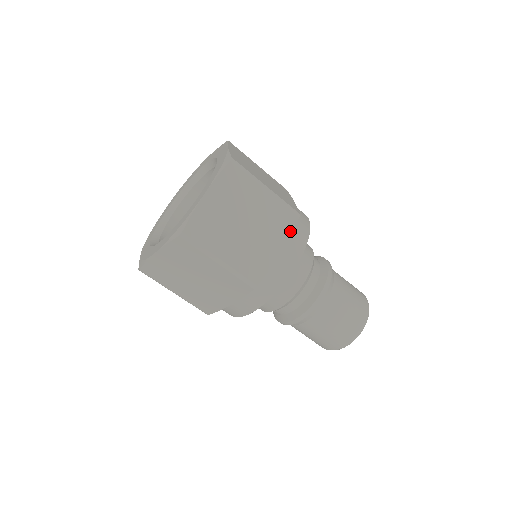
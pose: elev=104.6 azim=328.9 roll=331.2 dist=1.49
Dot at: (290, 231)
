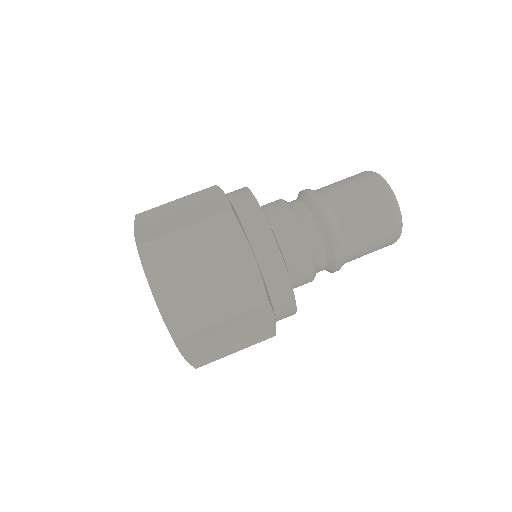
Dot at: (219, 190)
